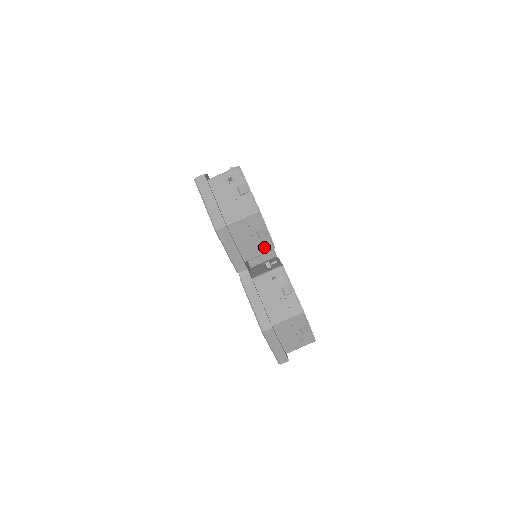
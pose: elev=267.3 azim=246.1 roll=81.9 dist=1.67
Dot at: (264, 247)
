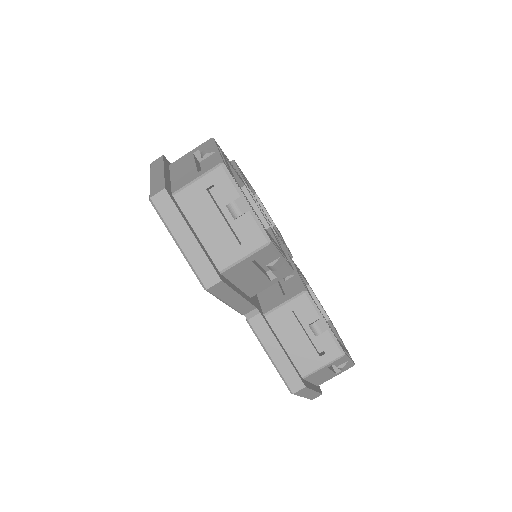
Dot at: (278, 276)
